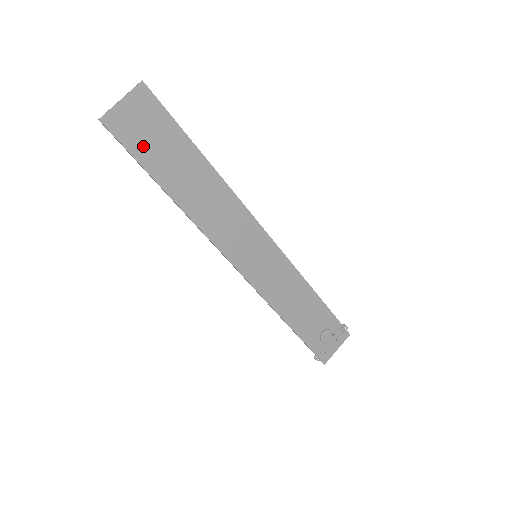
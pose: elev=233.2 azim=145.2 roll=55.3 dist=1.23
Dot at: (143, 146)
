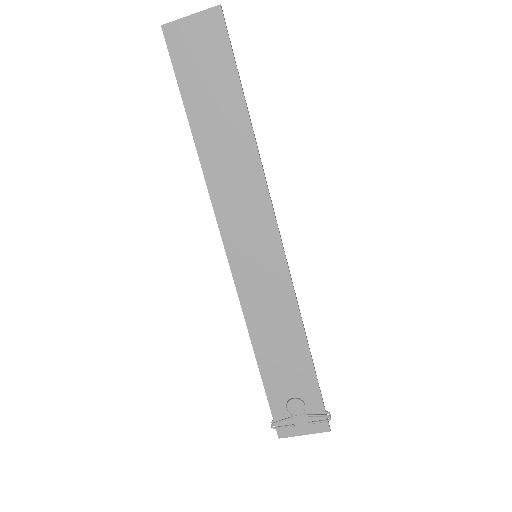
Dot at: (190, 71)
